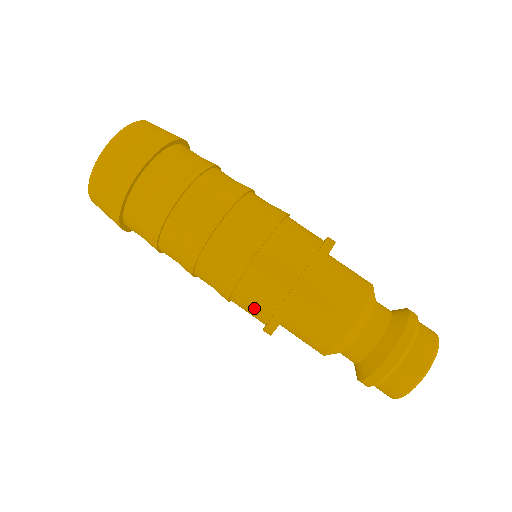
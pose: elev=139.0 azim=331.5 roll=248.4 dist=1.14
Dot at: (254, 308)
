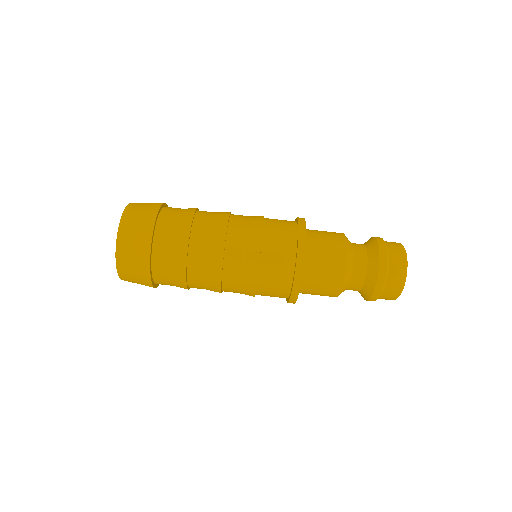
Dot at: (279, 269)
